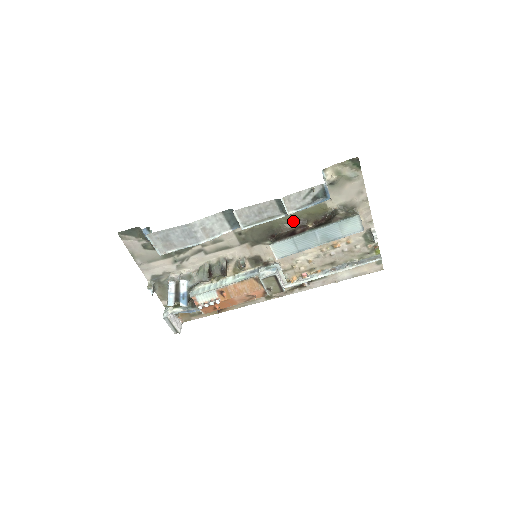
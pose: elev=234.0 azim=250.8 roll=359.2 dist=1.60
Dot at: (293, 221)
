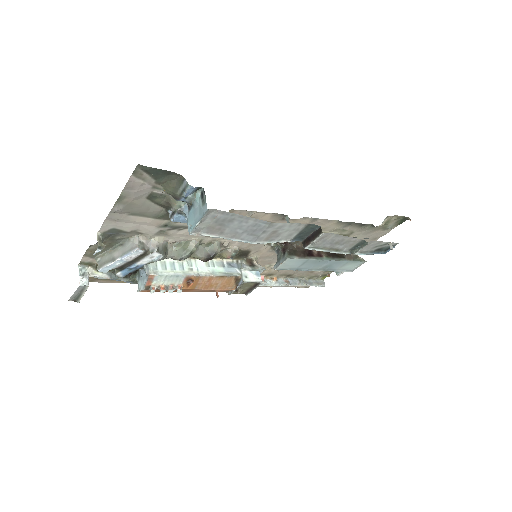
Dot at: occluded
